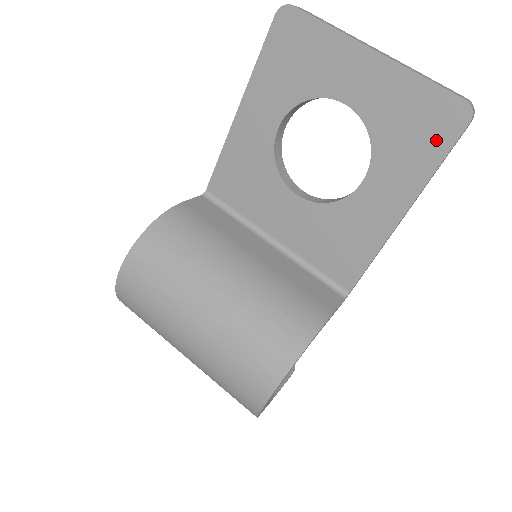
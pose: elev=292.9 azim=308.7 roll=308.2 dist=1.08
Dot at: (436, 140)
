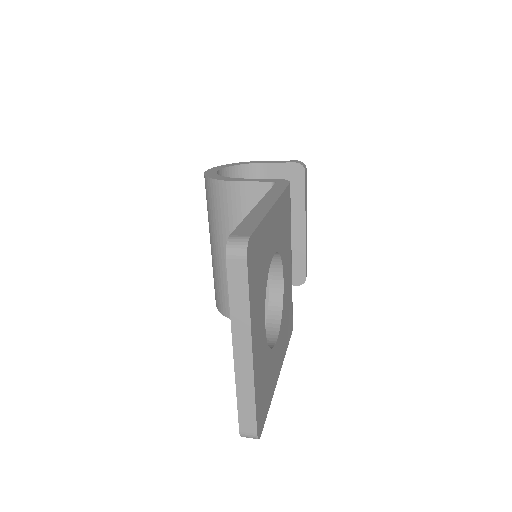
Dot at: occluded
